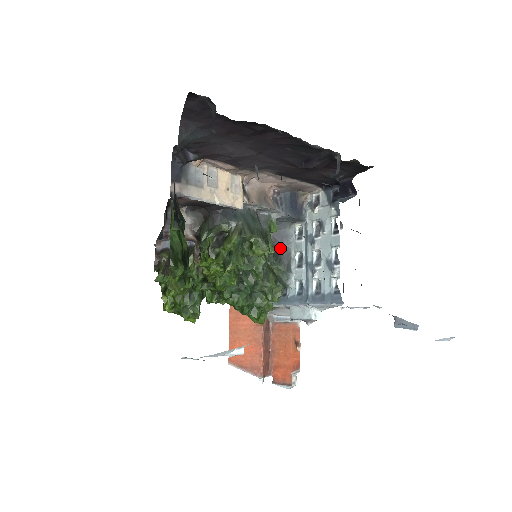
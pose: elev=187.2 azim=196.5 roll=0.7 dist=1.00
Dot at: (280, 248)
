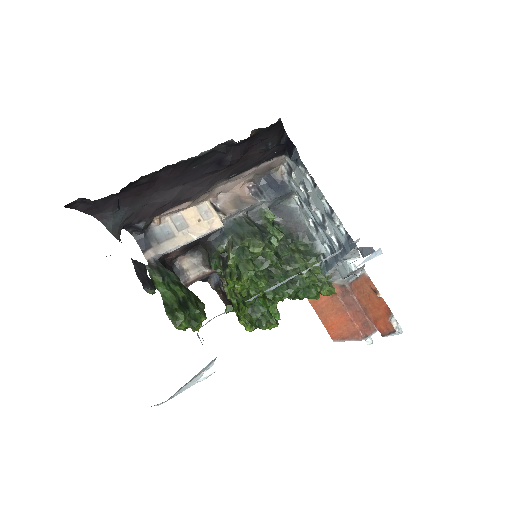
Dot at: (293, 226)
